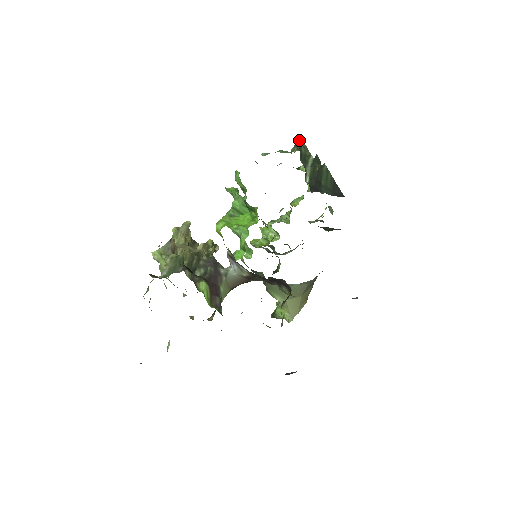
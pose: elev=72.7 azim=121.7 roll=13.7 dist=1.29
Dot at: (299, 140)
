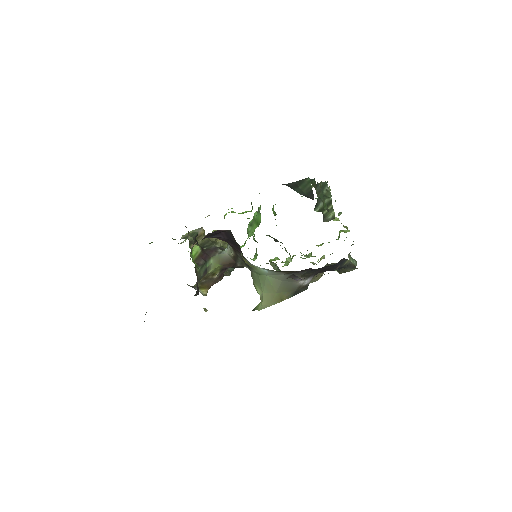
Dot at: (323, 183)
